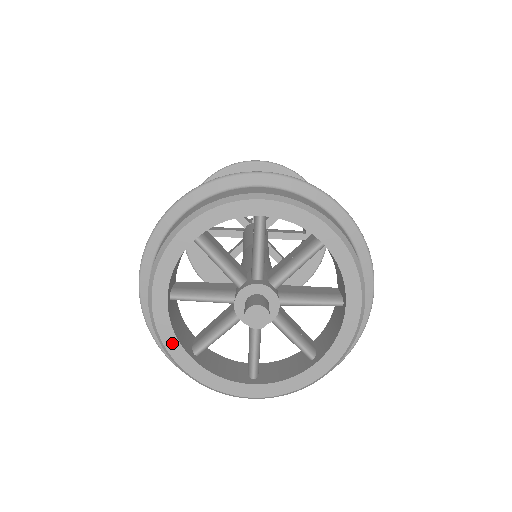
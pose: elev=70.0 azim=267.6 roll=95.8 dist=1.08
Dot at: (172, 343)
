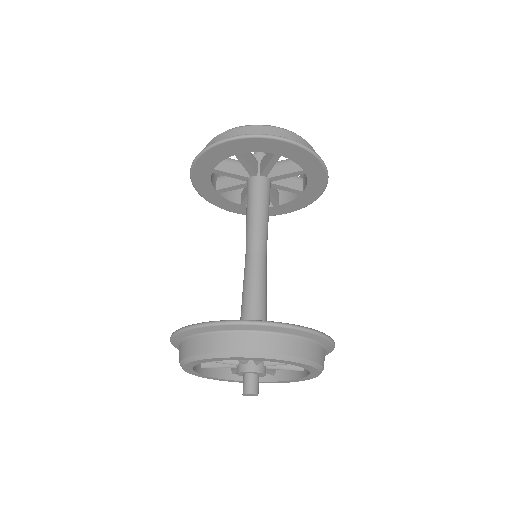
Dot at: (190, 371)
